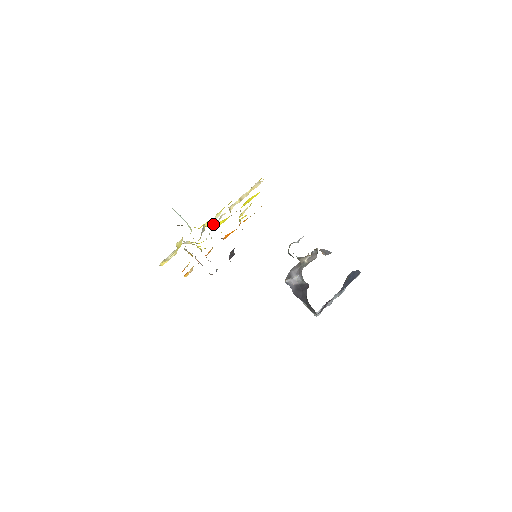
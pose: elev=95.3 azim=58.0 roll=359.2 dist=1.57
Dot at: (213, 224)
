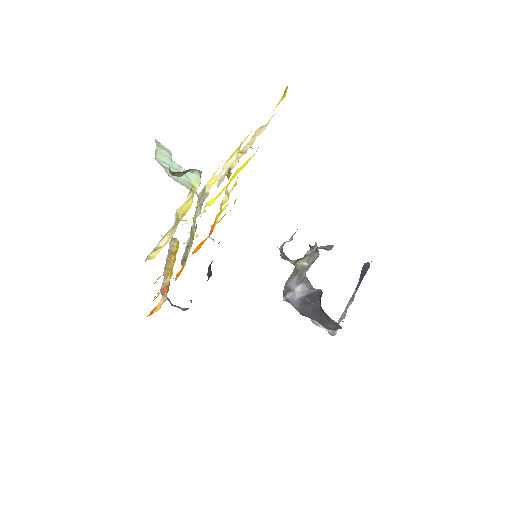
Dot at: occluded
